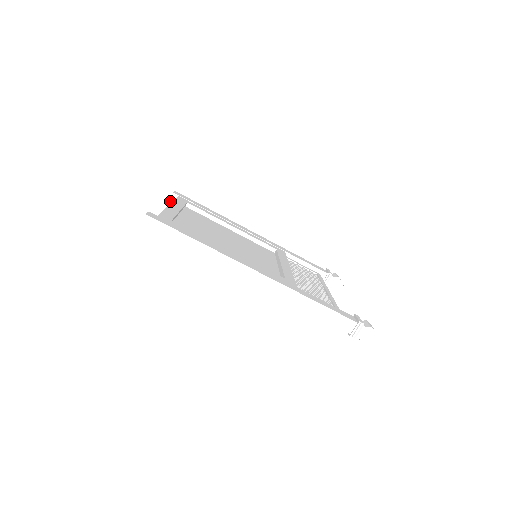
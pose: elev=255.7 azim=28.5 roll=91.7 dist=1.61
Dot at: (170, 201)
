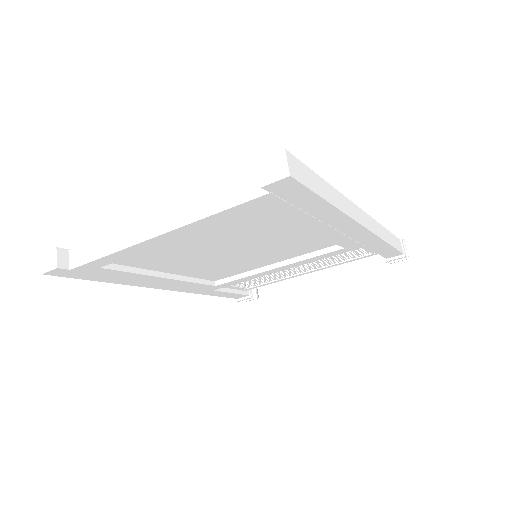
Dot at: (59, 266)
